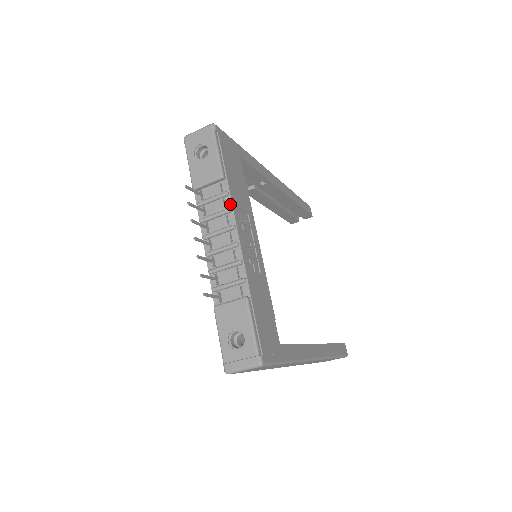
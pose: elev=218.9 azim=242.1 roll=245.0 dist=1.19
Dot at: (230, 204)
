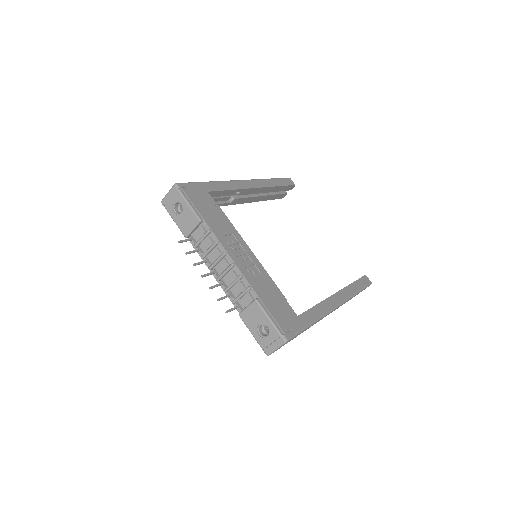
Dot at: (215, 238)
